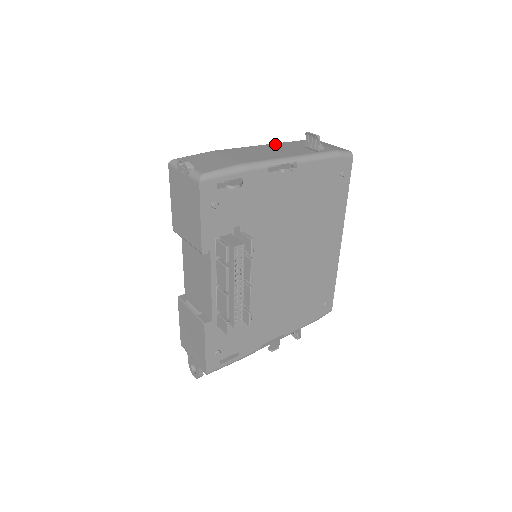
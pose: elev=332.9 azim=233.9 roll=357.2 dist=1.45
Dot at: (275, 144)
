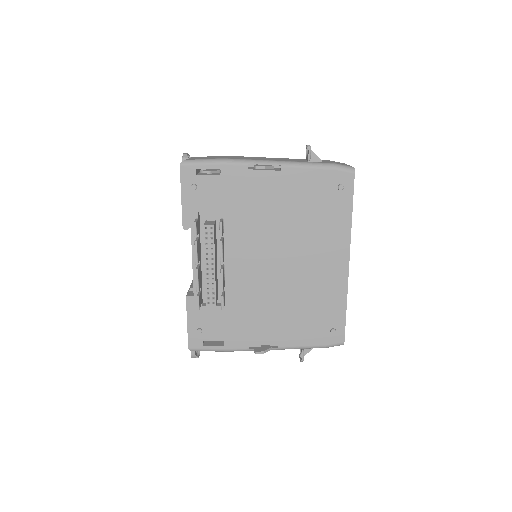
Dot at: (288, 158)
